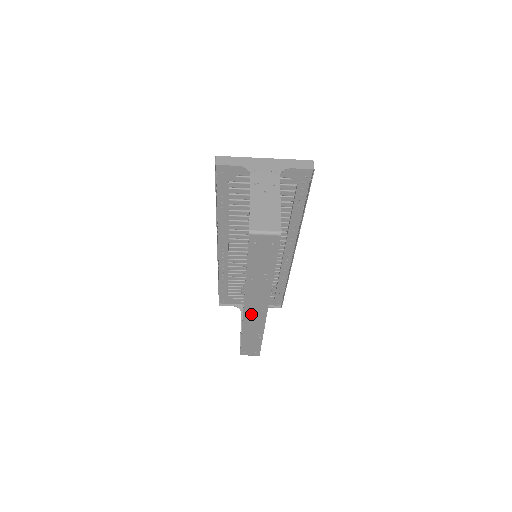
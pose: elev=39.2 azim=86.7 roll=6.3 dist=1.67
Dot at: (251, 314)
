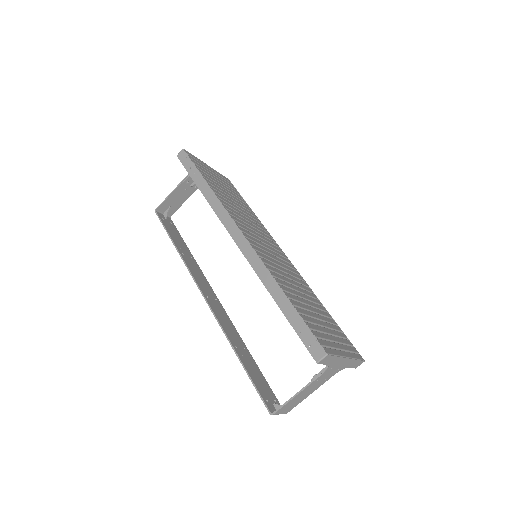
Dot at: (204, 290)
